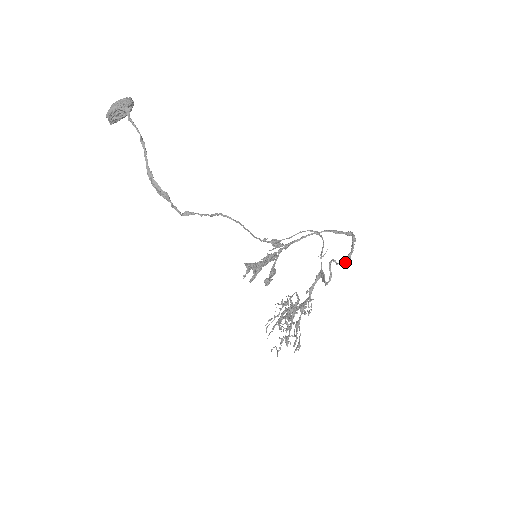
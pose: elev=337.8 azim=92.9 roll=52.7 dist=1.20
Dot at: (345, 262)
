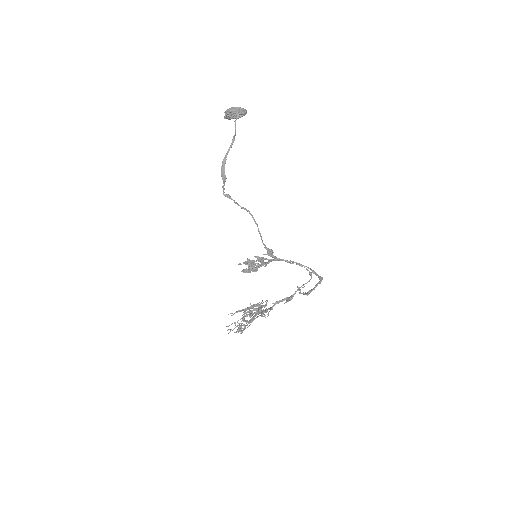
Dot at: (305, 294)
